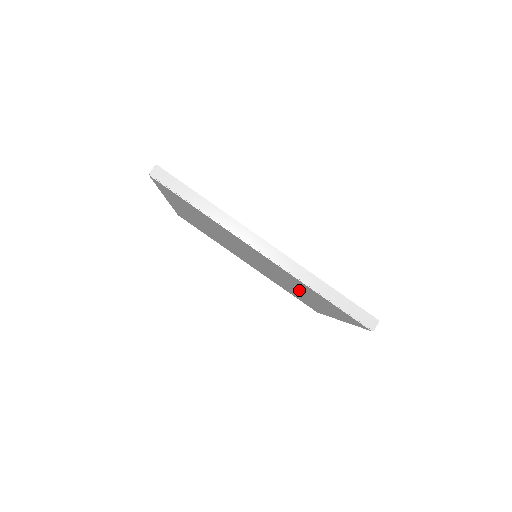
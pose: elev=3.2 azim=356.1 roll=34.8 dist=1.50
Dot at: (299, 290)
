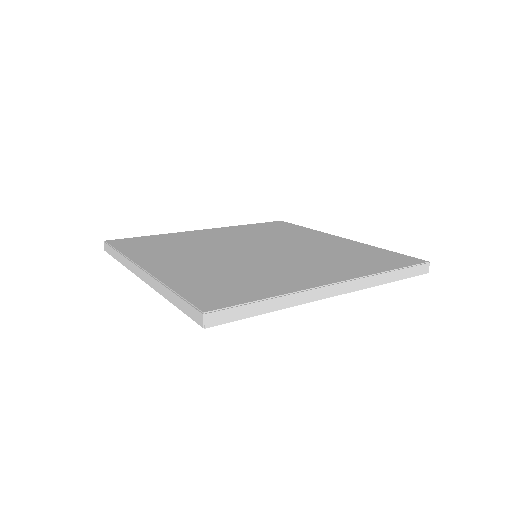
Dot at: occluded
